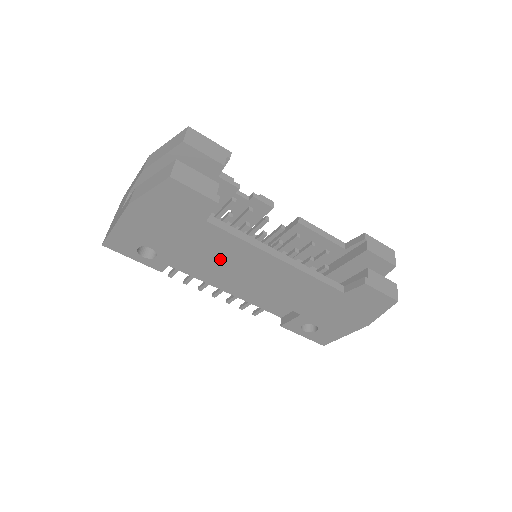
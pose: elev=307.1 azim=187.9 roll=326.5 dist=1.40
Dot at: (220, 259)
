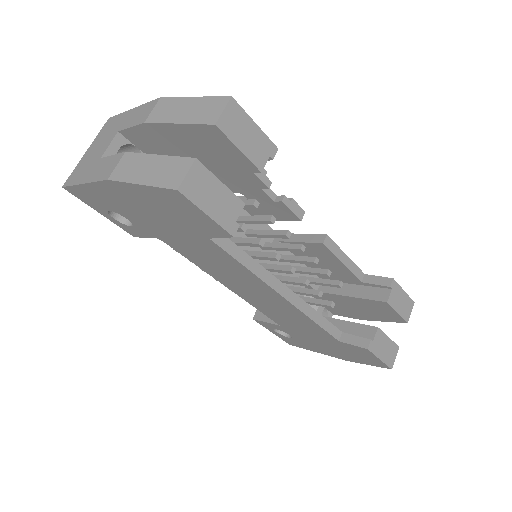
Dot at: (211, 264)
